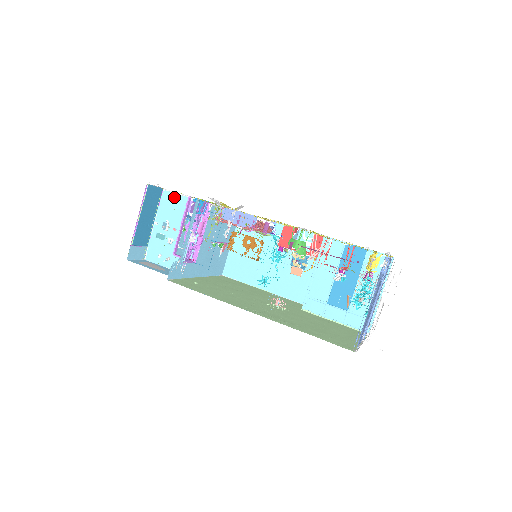
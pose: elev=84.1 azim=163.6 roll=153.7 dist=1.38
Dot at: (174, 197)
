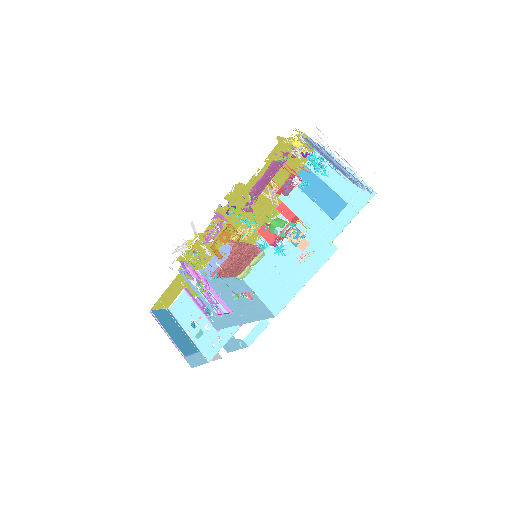
Dot at: (178, 303)
